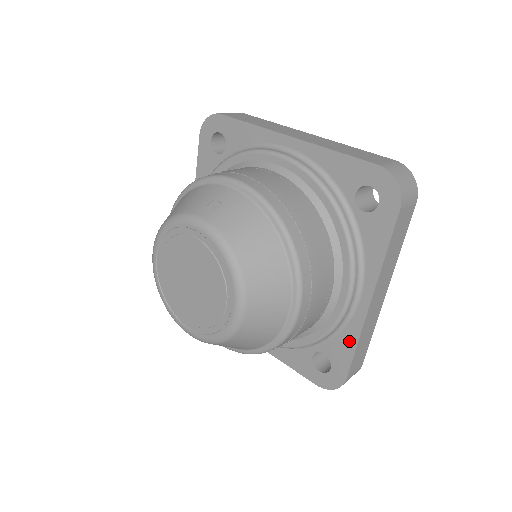
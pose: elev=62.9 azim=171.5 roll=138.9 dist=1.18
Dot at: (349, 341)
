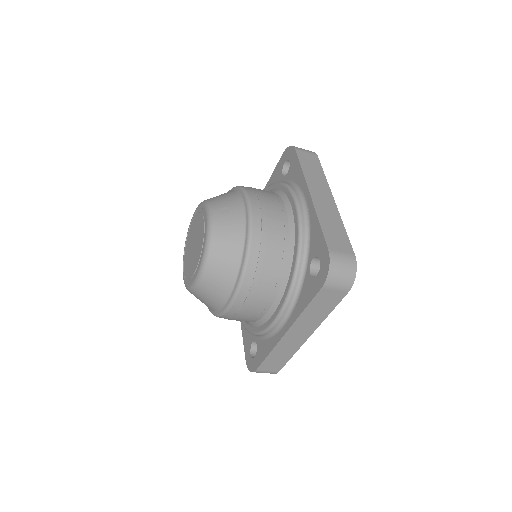
Dot at: (268, 348)
